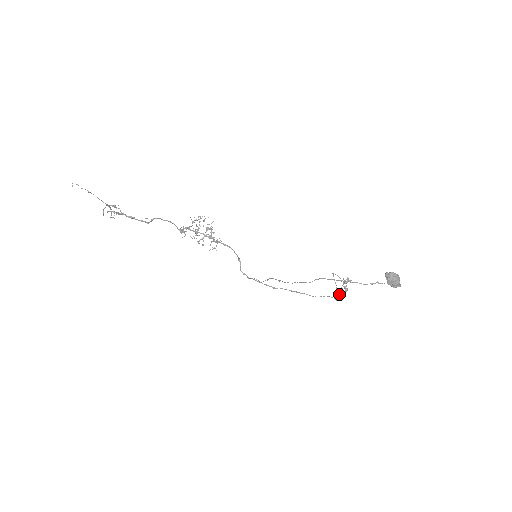
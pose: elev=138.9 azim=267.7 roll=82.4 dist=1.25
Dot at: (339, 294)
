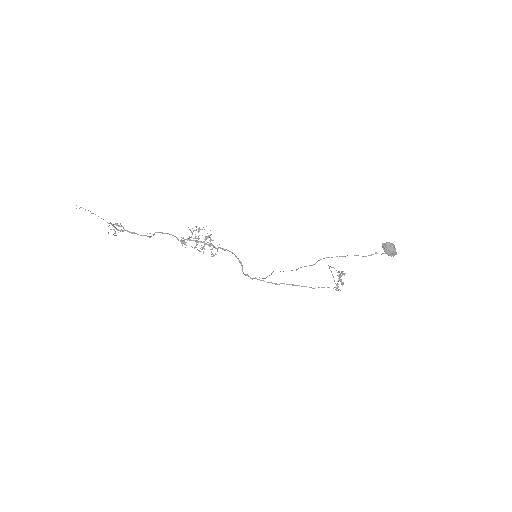
Dot at: (336, 288)
